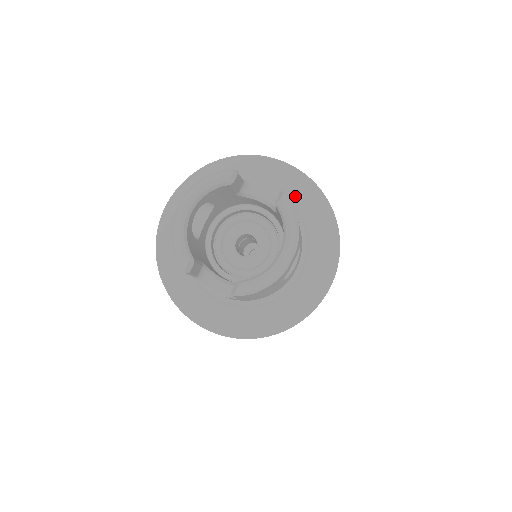
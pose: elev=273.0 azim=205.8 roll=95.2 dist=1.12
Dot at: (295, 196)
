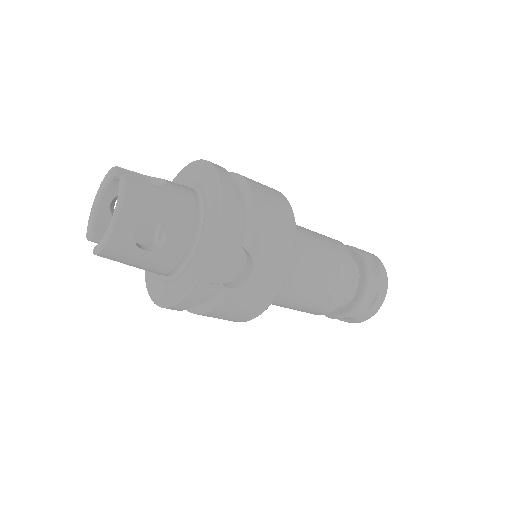
Dot at: (206, 187)
